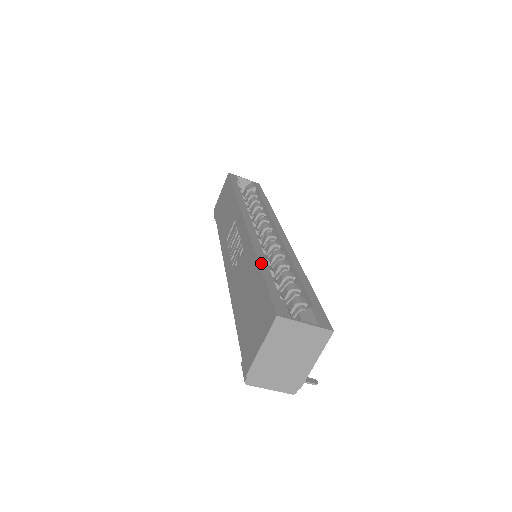
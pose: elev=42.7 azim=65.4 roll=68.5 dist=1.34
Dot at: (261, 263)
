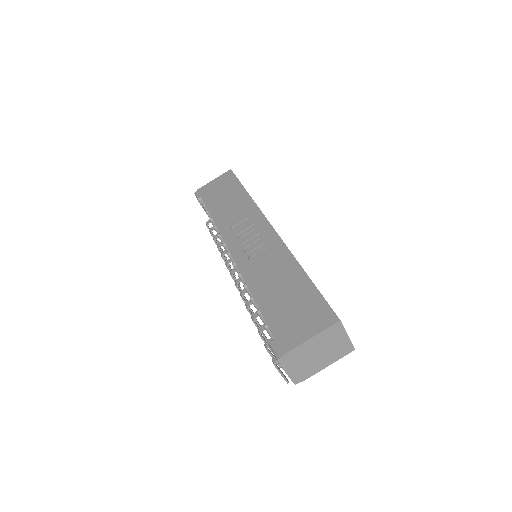
Dot at: occluded
